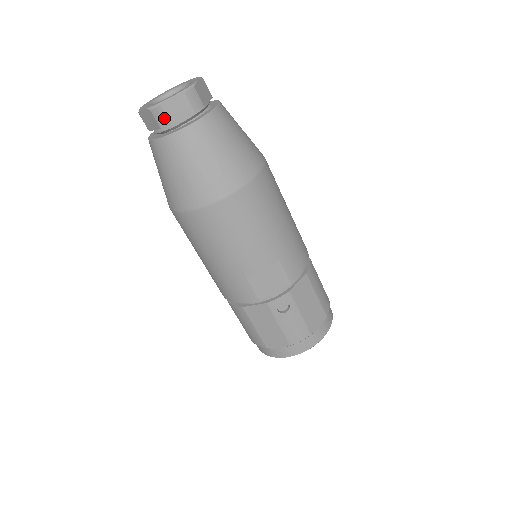
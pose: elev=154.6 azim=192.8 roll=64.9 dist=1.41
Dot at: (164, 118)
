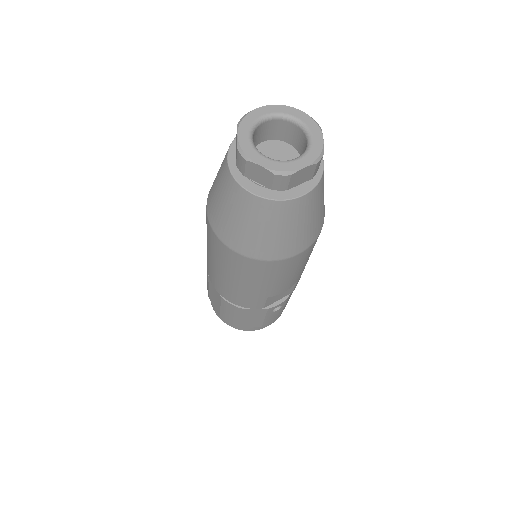
Dot at: (284, 184)
